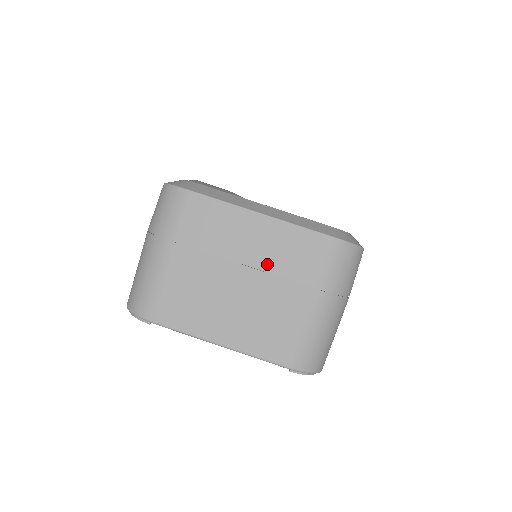
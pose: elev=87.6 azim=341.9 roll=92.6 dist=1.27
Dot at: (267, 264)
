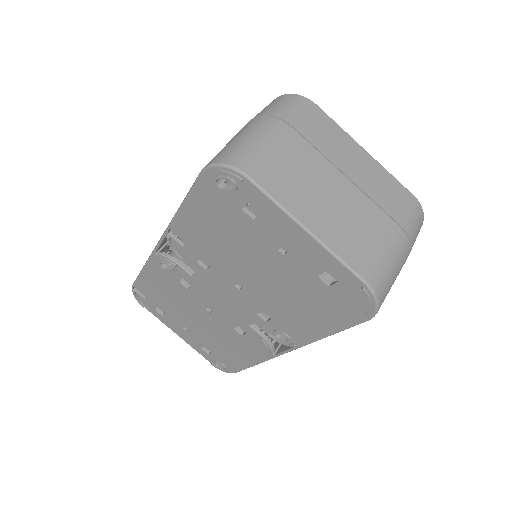
Dot at: (364, 186)
